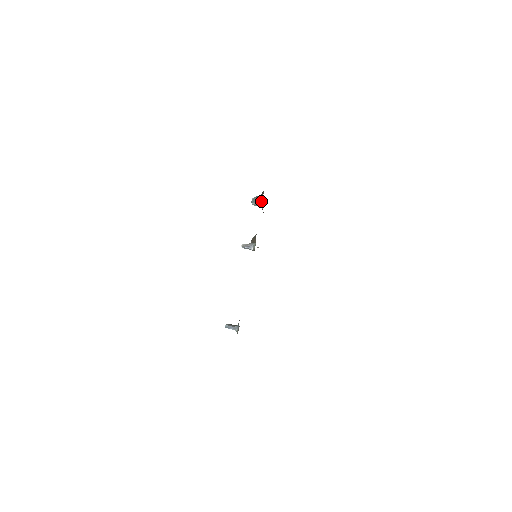
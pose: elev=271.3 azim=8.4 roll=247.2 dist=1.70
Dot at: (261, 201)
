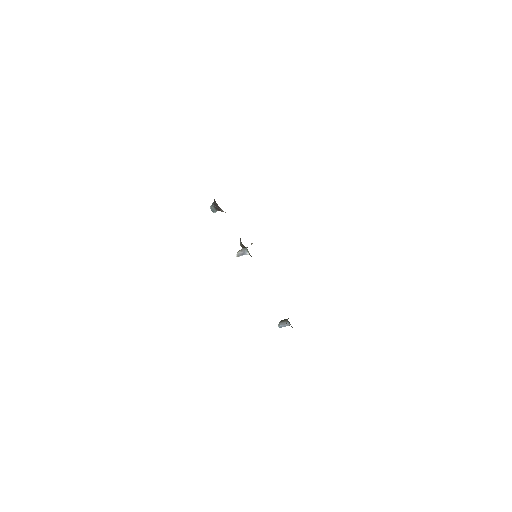
Dot at: (219, 208)
